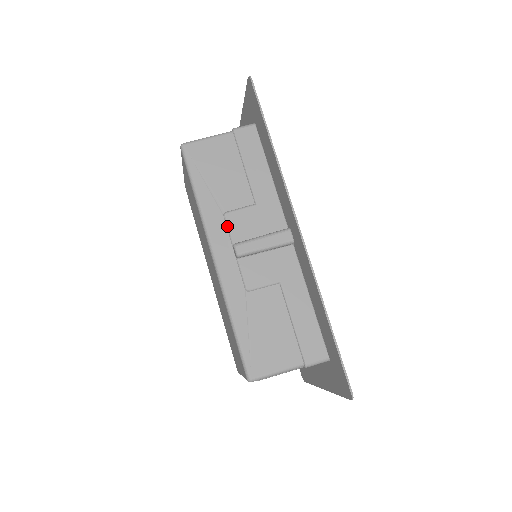
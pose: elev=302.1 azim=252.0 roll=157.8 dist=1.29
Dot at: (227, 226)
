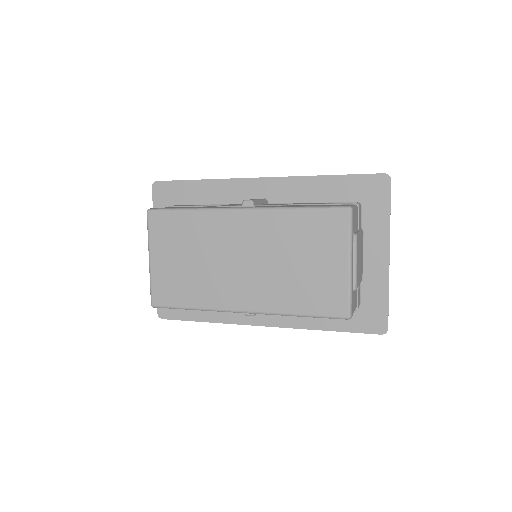
Dot at: (226, 206)
